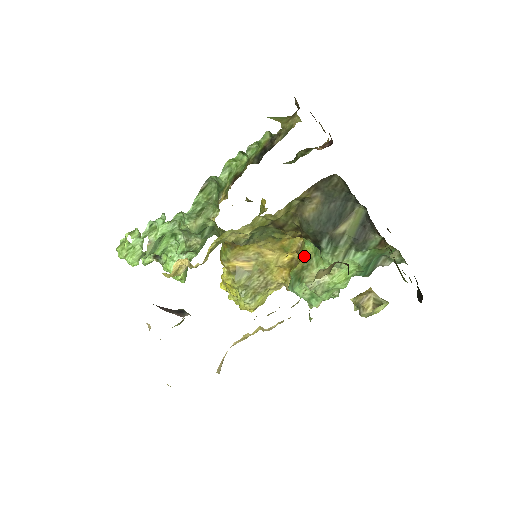
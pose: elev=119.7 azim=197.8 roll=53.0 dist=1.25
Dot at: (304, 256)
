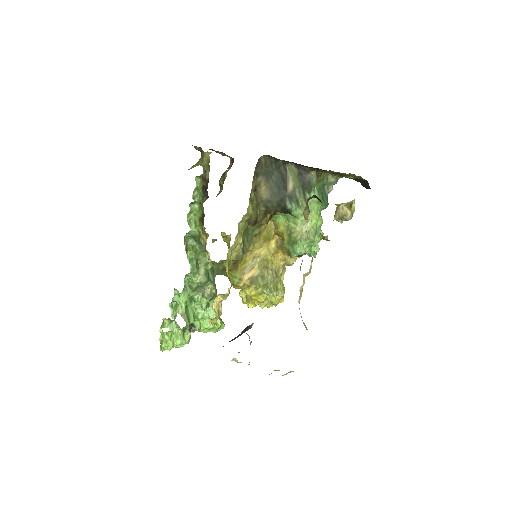
Dot at: (283, 229)
